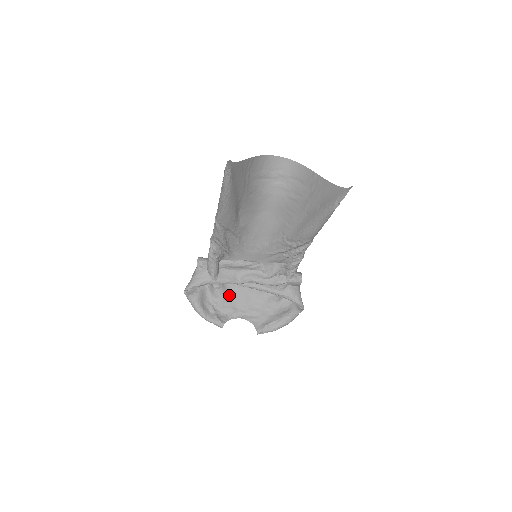
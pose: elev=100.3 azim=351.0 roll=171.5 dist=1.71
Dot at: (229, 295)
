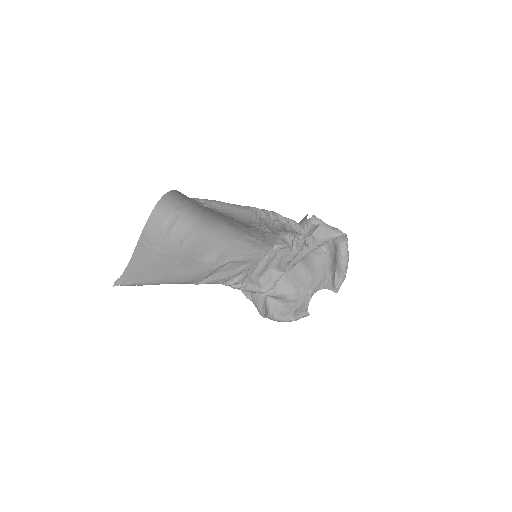
Dot at: (289, 286)
